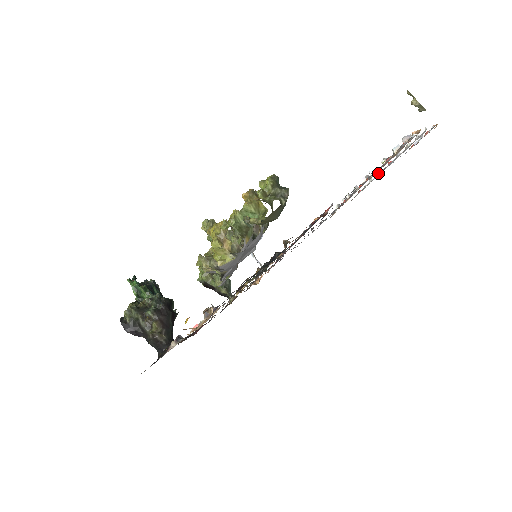
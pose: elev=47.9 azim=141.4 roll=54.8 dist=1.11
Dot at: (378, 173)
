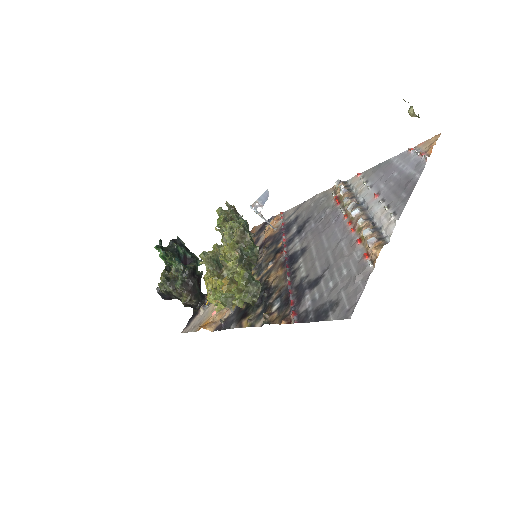
Dot at: (368, 188)
